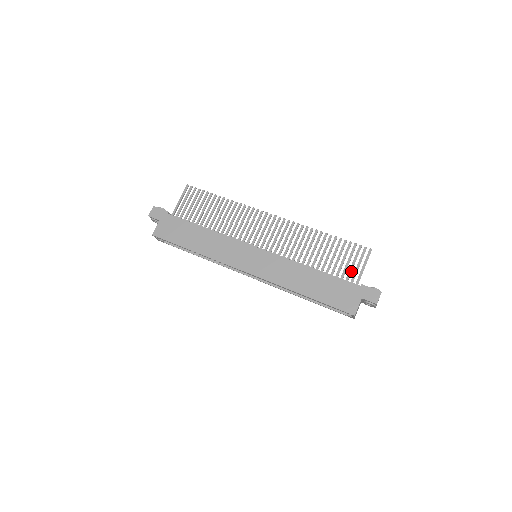
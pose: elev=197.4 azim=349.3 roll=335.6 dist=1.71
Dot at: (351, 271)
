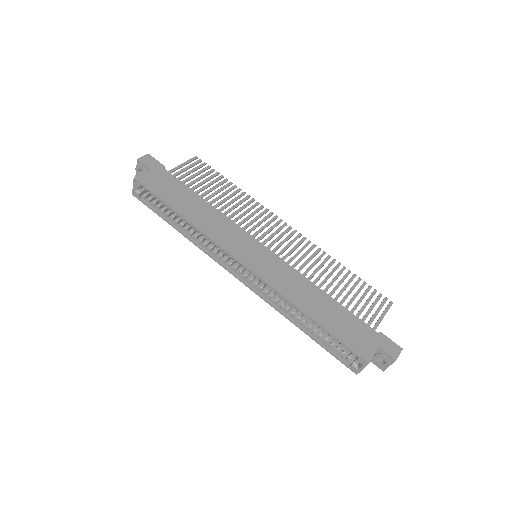
Dot at: occluded
